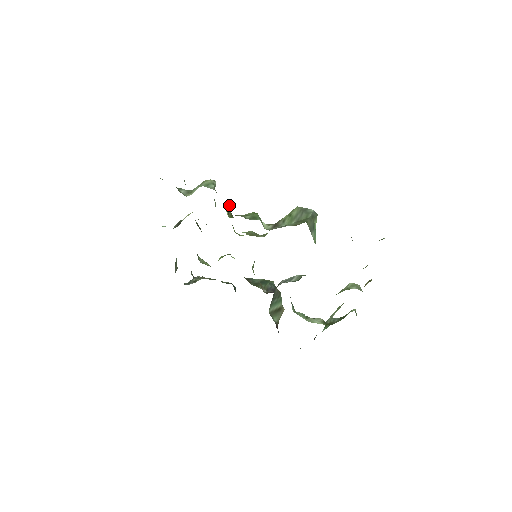
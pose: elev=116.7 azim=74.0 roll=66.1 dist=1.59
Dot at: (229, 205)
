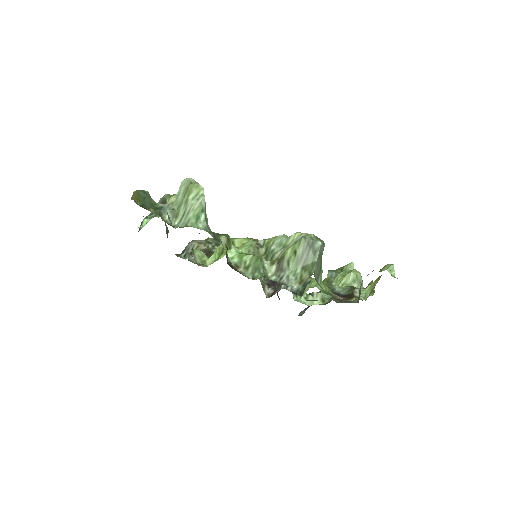
Dot at: occluded
